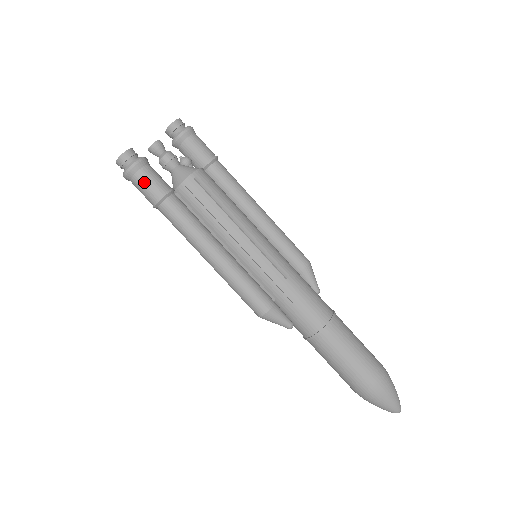
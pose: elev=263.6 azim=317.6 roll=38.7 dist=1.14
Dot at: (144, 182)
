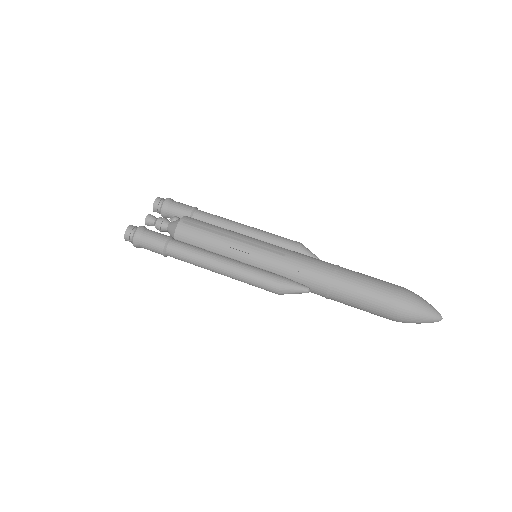
Dot at: (148, 240)
